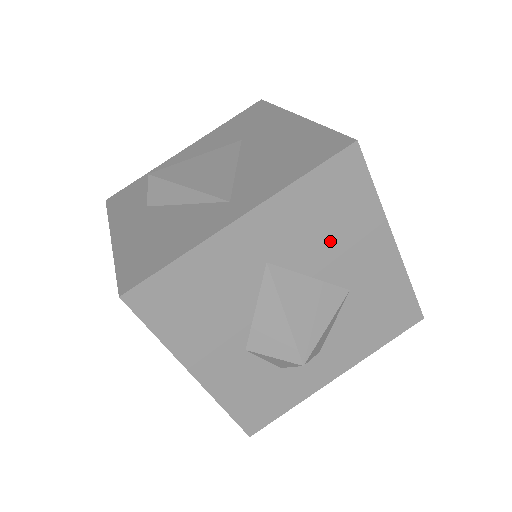
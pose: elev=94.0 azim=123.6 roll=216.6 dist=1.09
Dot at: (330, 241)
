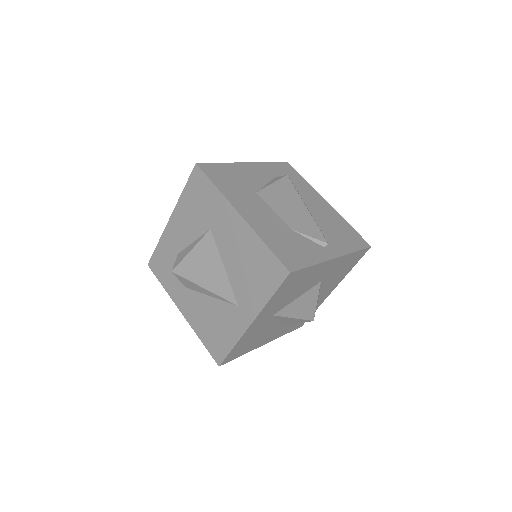
Dot at: (299, 288)
